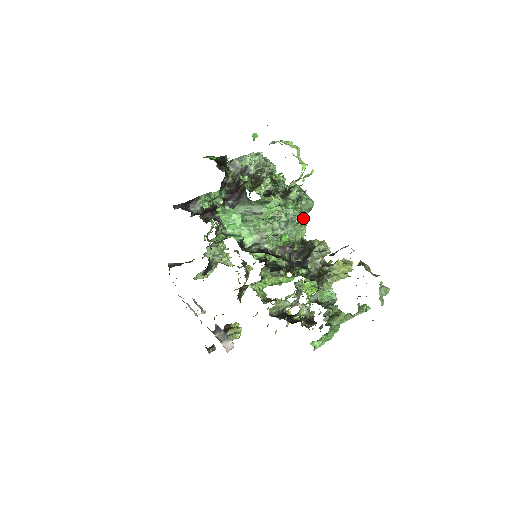
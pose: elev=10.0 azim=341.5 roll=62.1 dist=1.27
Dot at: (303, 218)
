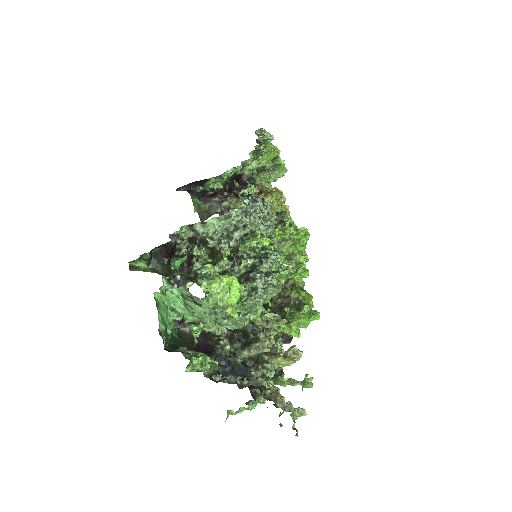
Dot at: (255, 307)
